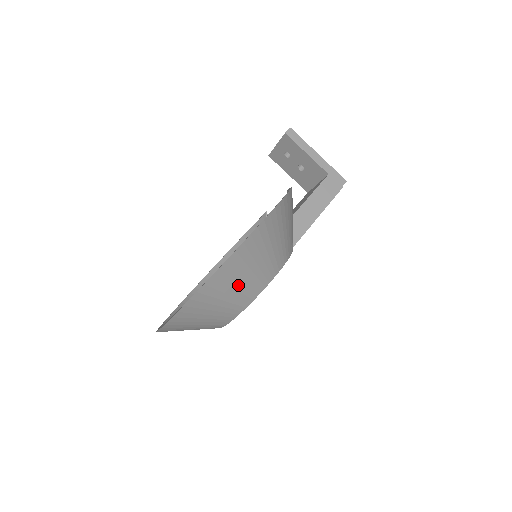
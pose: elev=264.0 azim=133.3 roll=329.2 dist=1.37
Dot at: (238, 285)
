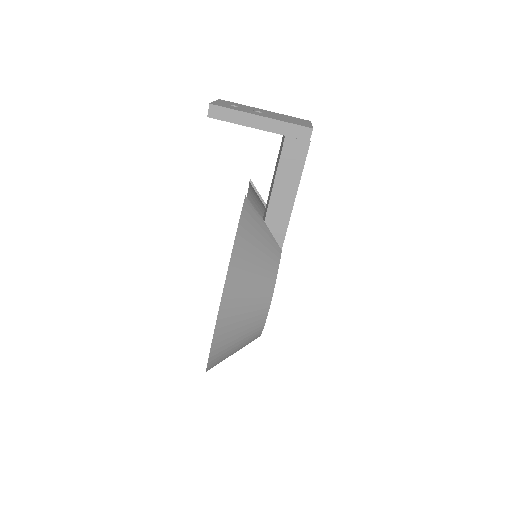
Dot at: (236, 347)
